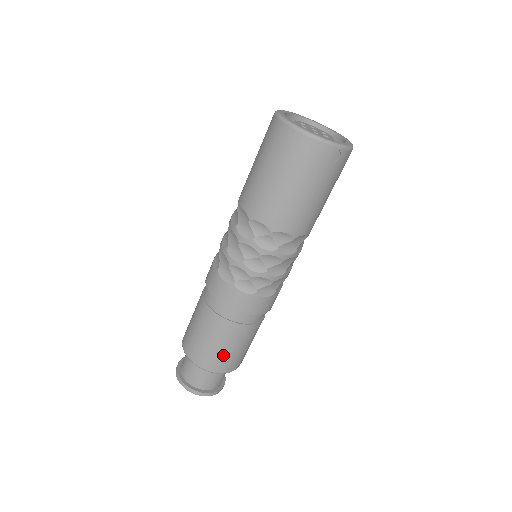
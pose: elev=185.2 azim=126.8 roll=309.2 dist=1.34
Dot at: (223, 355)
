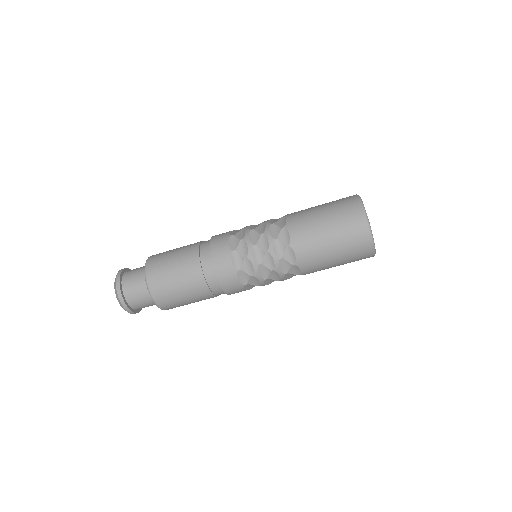
Dot at: occluded
